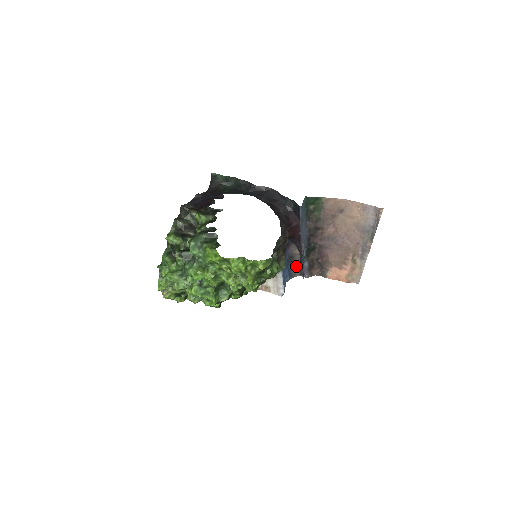
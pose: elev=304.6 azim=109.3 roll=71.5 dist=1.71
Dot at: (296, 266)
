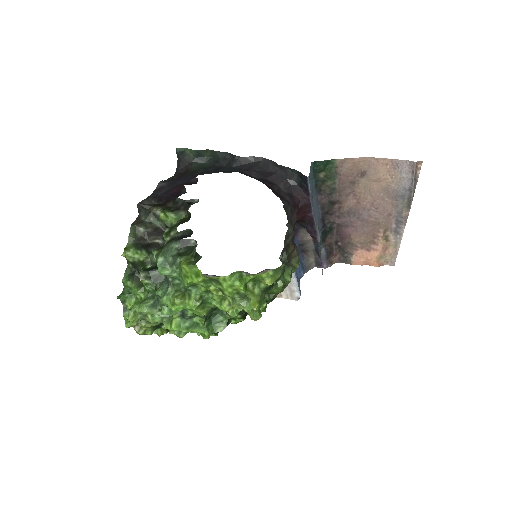
Dot at: (310, 256)
